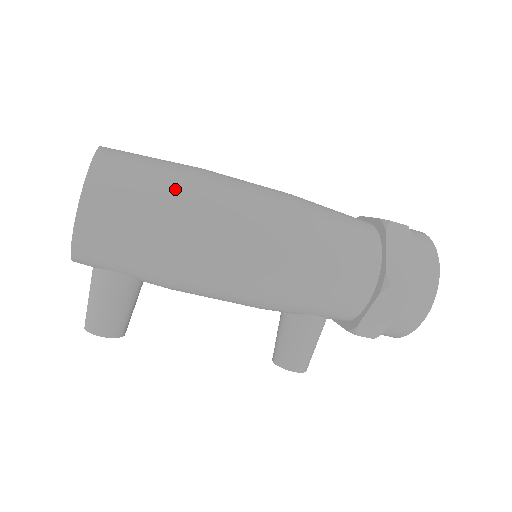
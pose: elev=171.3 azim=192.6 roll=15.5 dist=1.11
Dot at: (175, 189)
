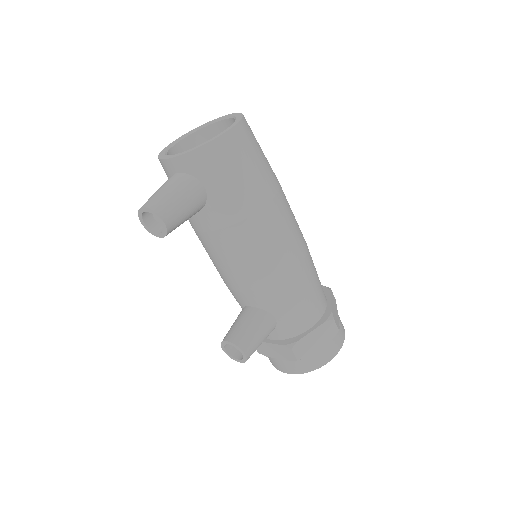
Dot at: (272, 170)
